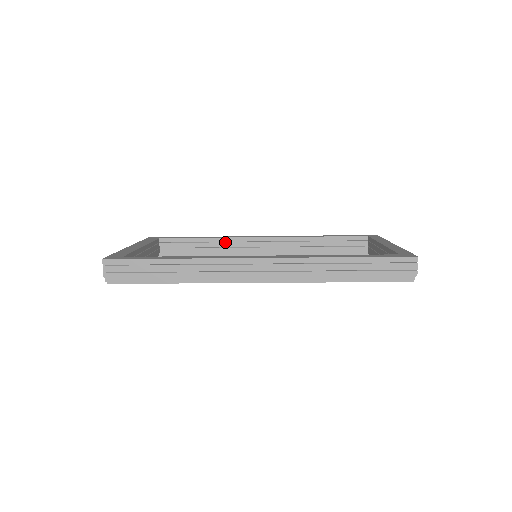
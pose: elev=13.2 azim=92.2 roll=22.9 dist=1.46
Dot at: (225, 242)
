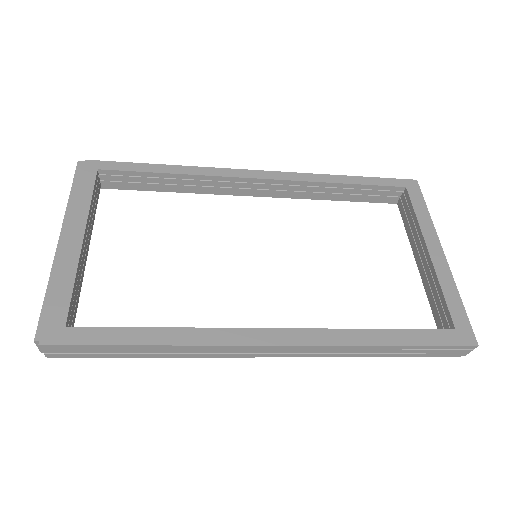
Dot at: (203, 180)
